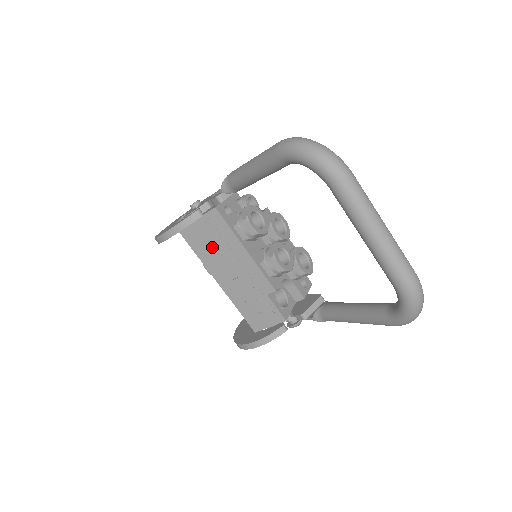
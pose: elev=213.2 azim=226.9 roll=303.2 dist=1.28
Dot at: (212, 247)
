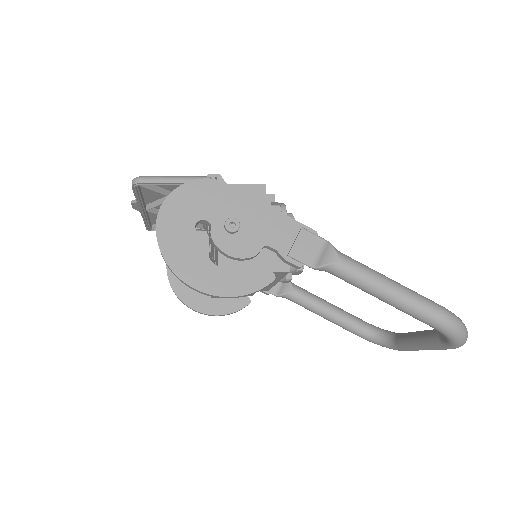
Dot at: occluded
